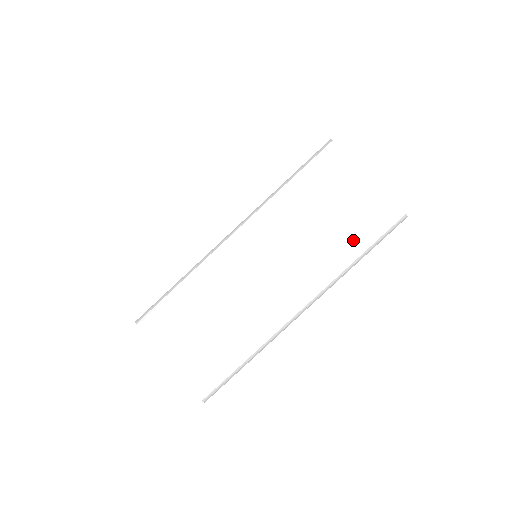
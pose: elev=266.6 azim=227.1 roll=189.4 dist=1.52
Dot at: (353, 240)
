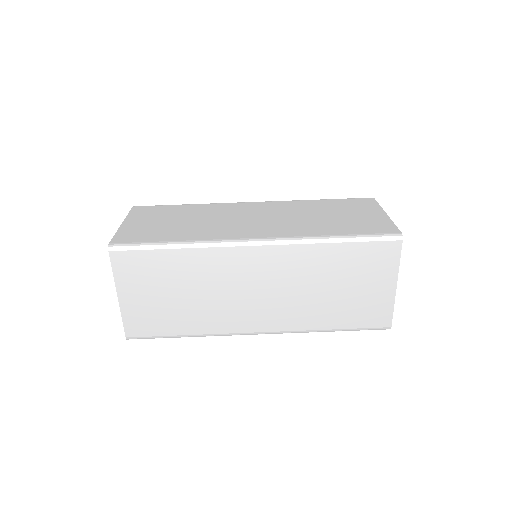
Dot at: (339, 318)
